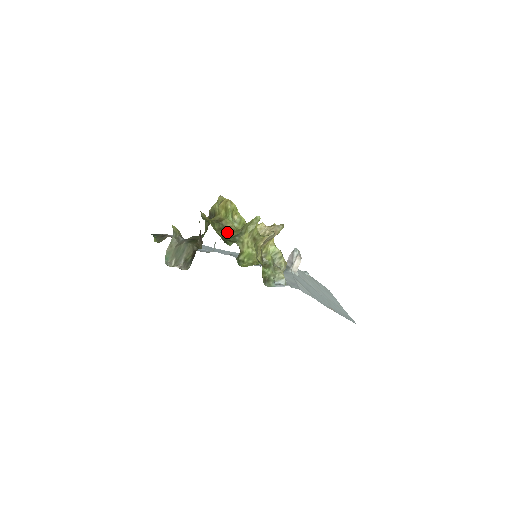
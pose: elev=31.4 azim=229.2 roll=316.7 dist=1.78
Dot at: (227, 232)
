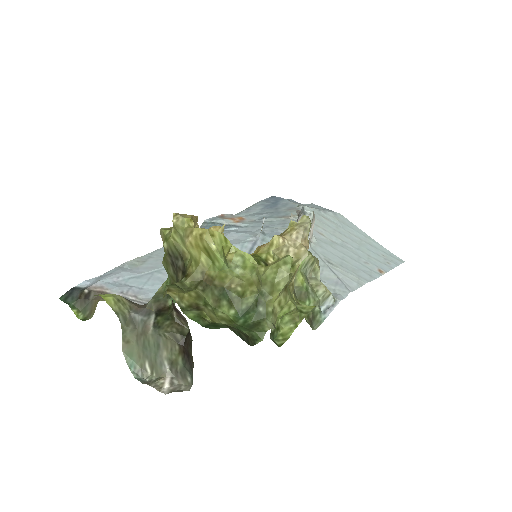
Dot at: (233, 300)
